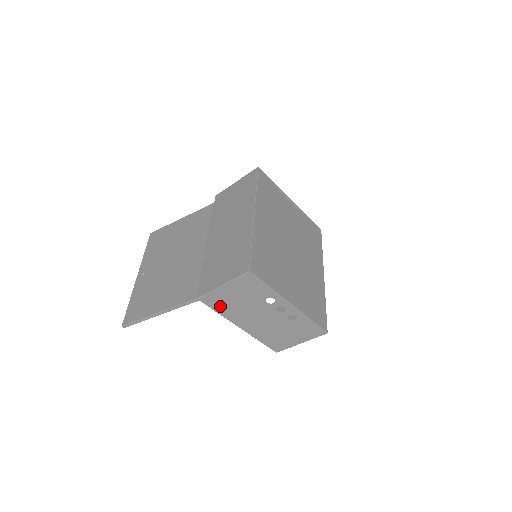
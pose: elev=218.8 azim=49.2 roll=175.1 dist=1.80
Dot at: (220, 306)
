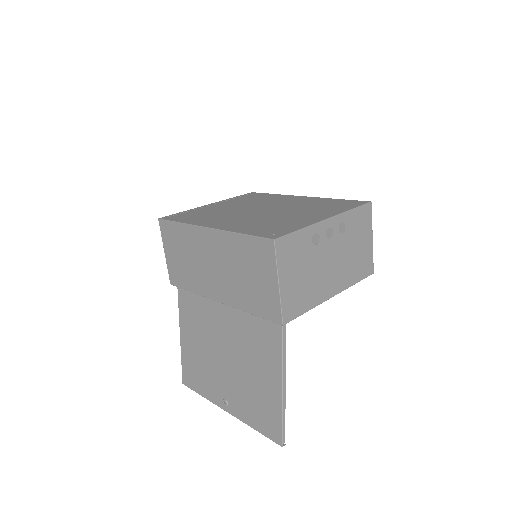
Dot at: (301, 303)
